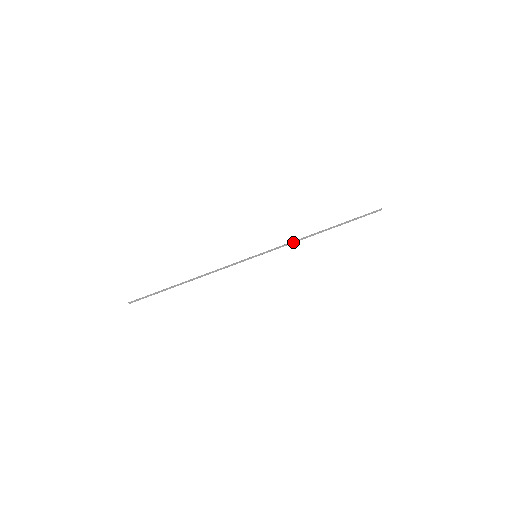
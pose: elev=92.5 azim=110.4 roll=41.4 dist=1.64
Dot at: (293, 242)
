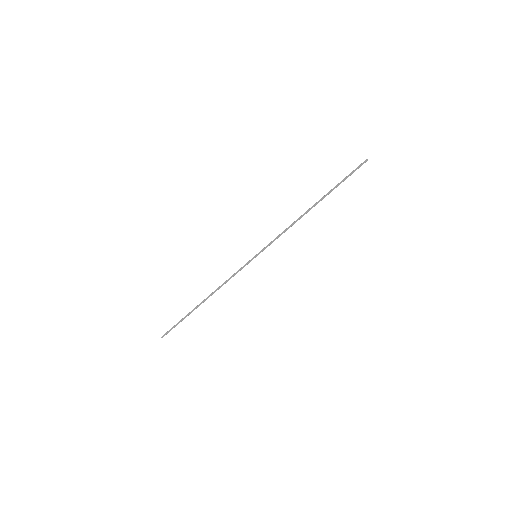
Dot at: occluded
